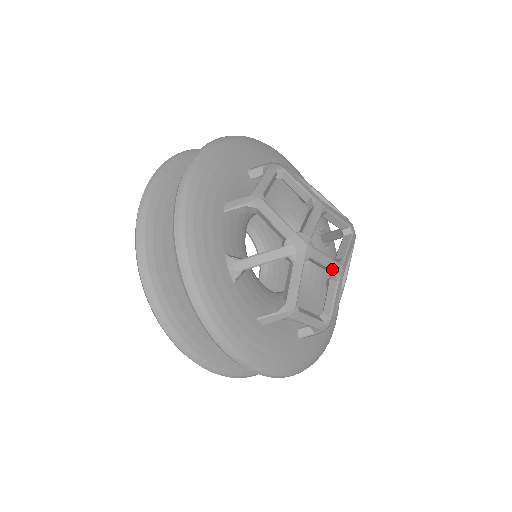
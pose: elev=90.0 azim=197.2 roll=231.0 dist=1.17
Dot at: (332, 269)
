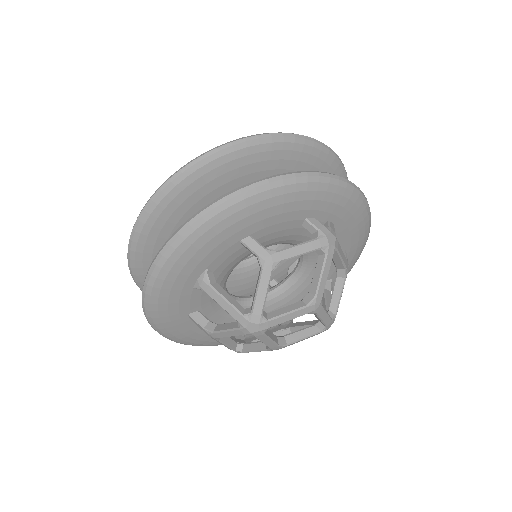
Dot at: (268, 346)
